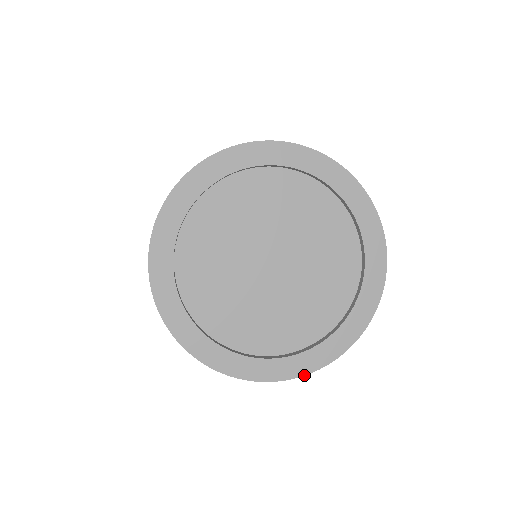
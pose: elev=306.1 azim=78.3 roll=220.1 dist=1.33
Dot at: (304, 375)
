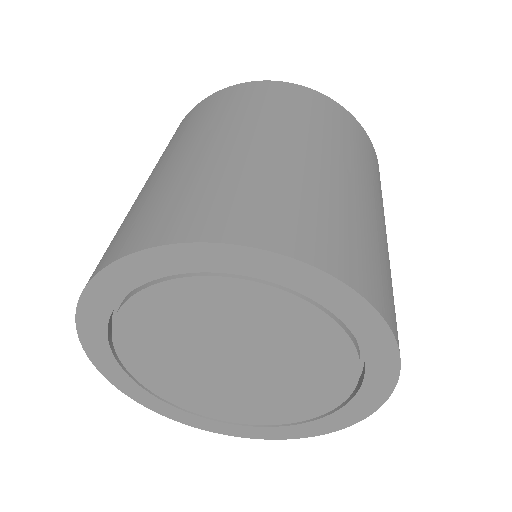
Dot at: occluded
